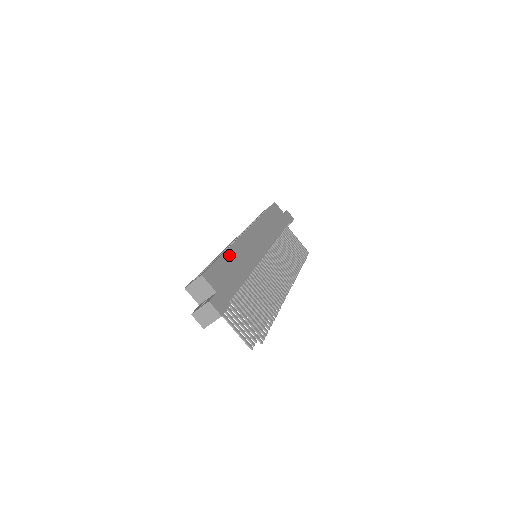
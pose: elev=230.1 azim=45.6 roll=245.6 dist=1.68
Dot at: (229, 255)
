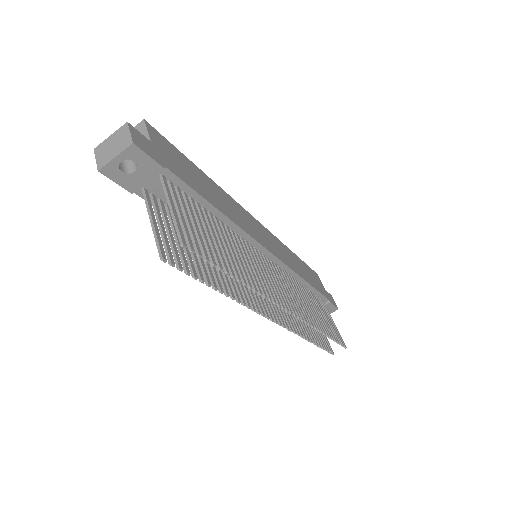
Dot at: (208, 180)
